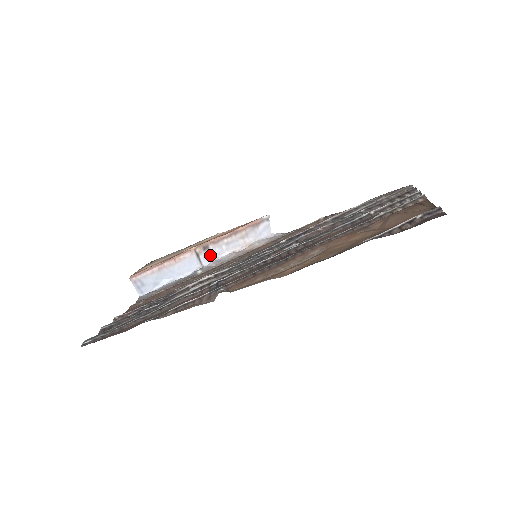
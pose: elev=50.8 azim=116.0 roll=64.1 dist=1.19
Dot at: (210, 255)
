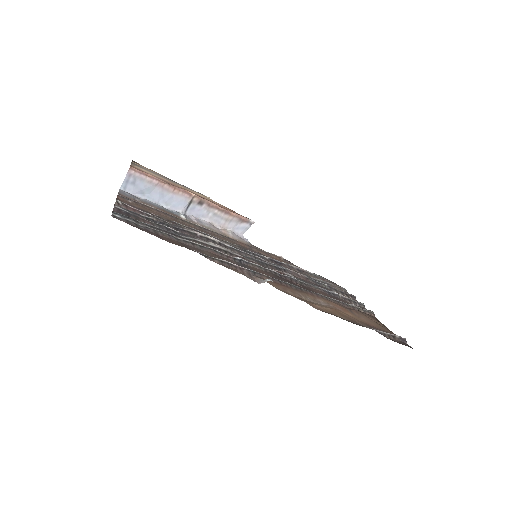
Dot at: (197, 210)
